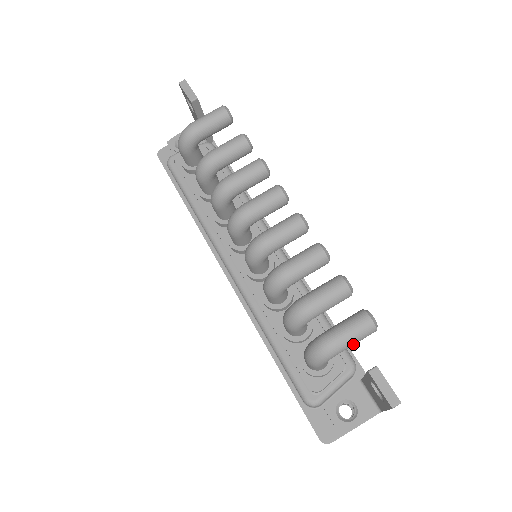
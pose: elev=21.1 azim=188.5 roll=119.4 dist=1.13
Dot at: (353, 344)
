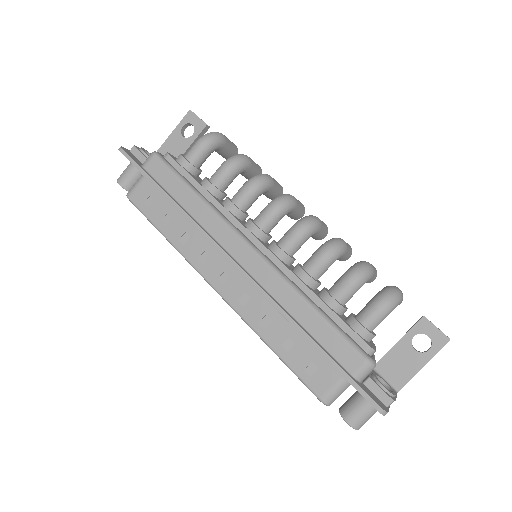
Dot at: occluded
